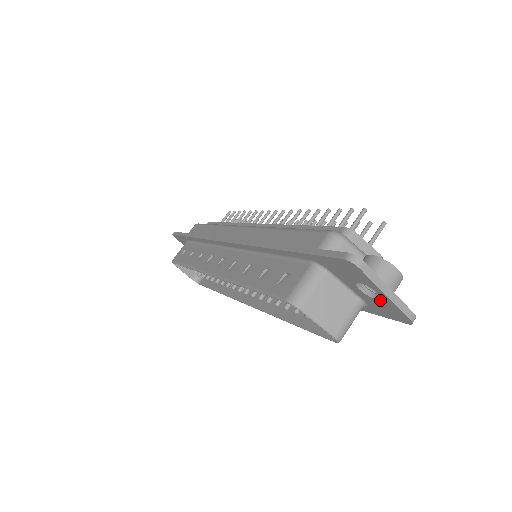
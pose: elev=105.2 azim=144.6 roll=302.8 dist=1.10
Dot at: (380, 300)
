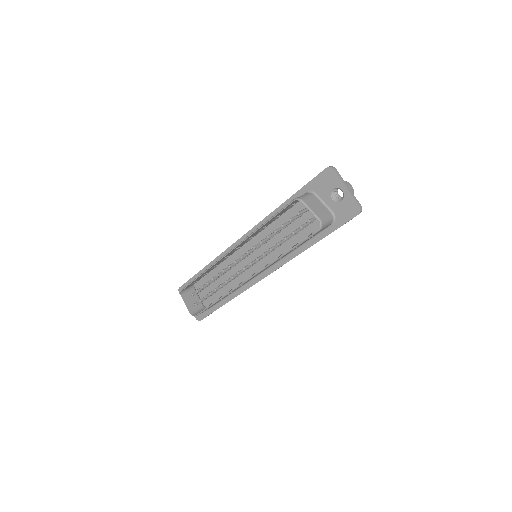
Dot at: (343, 199)
